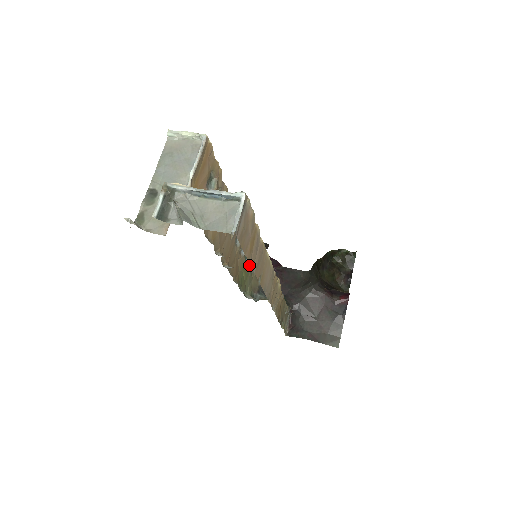
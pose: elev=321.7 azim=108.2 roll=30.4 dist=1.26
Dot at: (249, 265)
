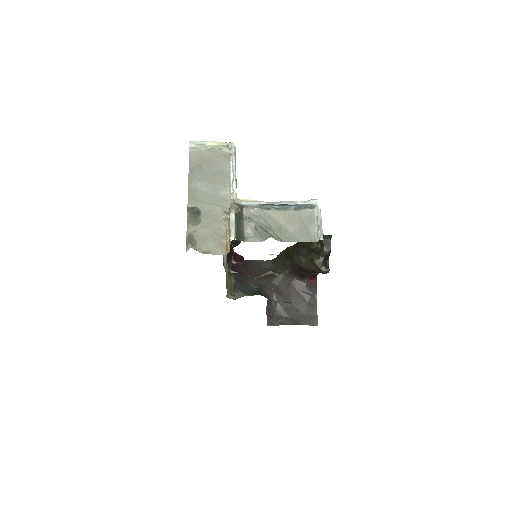
Dot at: occluded
